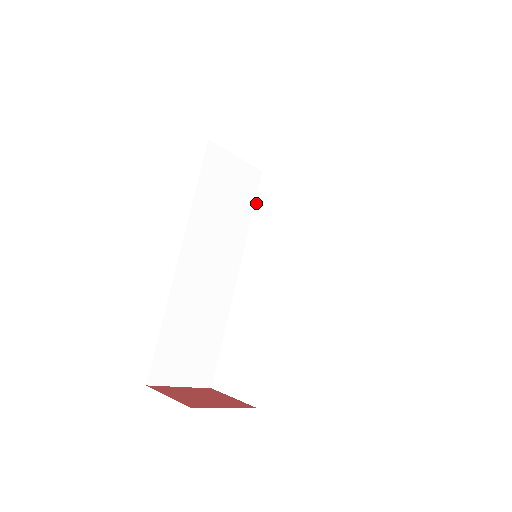
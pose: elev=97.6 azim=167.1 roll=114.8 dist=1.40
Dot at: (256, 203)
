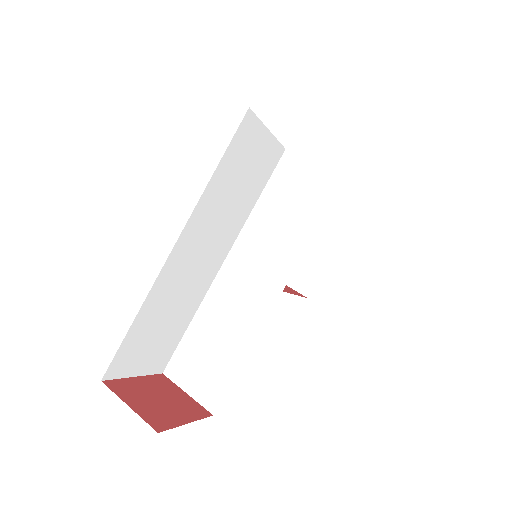
Dot at: (268, 185)
